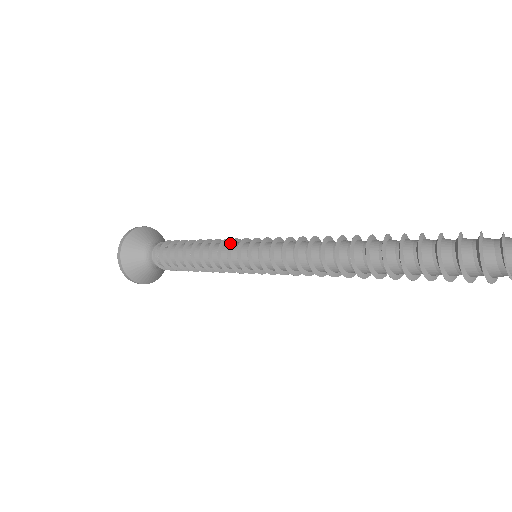
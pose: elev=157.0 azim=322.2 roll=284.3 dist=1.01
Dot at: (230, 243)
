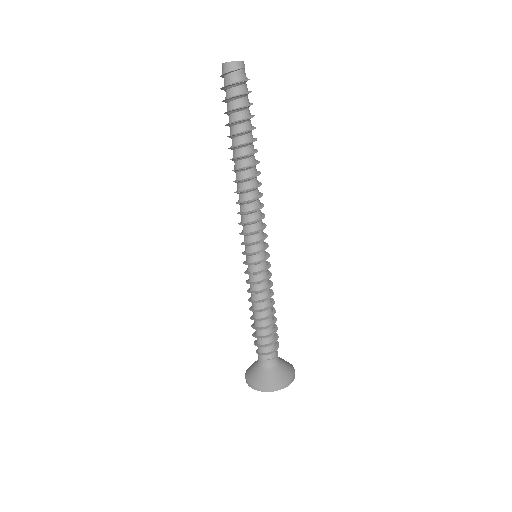
Dot at: occluded
